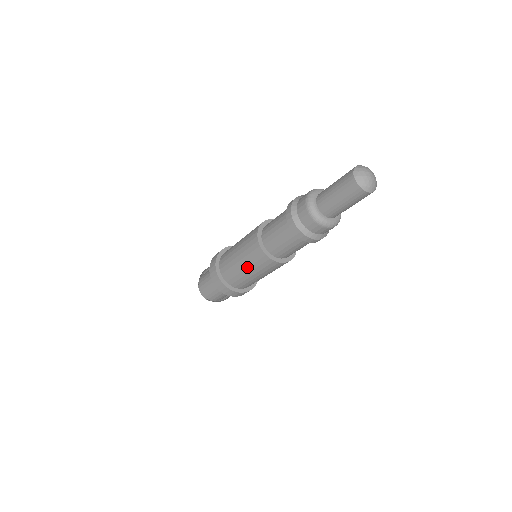
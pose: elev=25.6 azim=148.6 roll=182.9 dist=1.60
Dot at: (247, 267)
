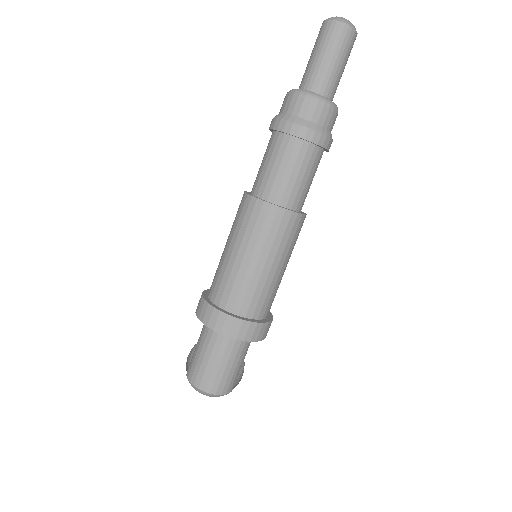
Dot at: (266, 257)
